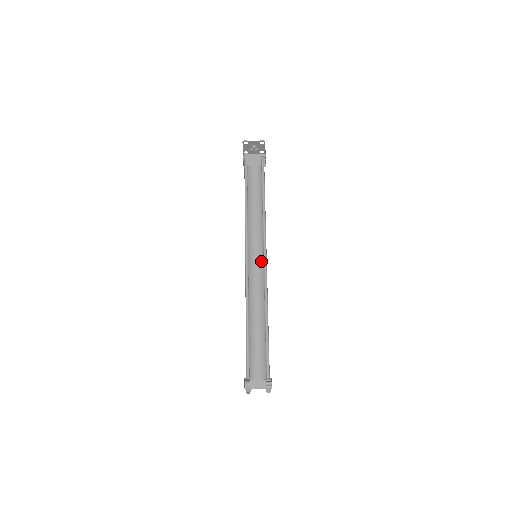
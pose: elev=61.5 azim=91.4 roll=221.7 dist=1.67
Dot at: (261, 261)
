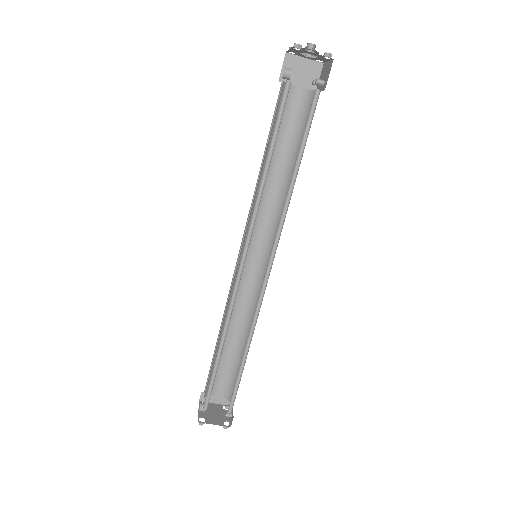
Dot at: (261, 256)
